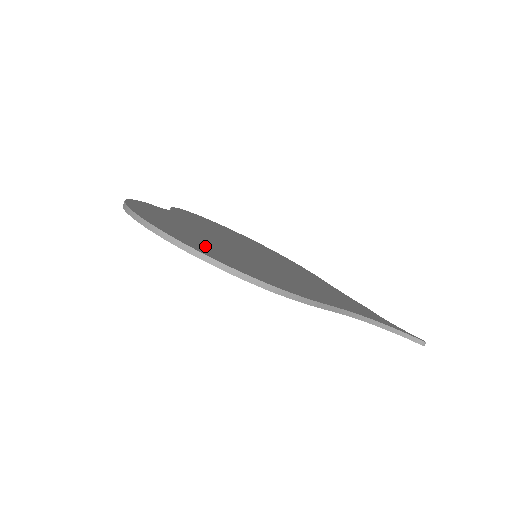
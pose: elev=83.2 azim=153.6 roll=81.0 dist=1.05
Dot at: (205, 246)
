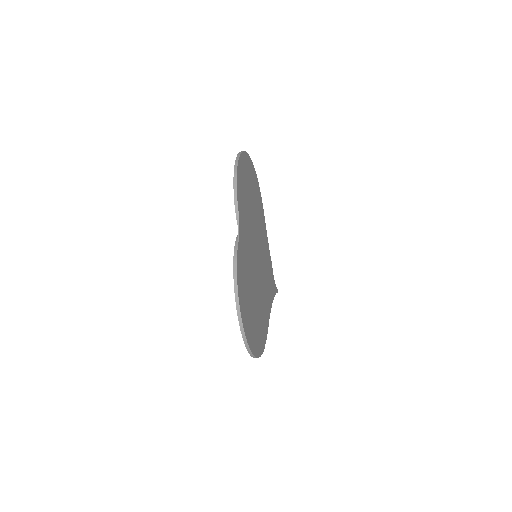
Dot at: (254, 330)
